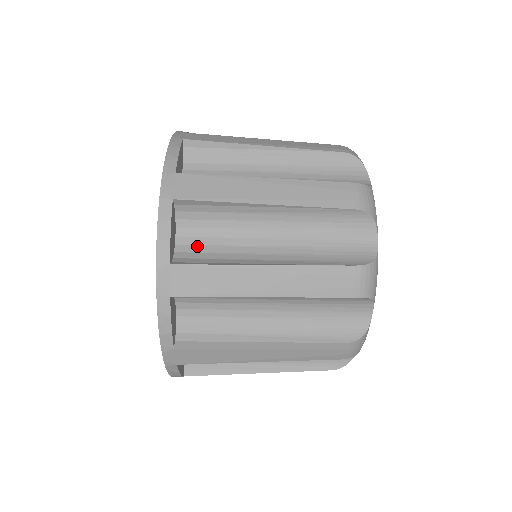
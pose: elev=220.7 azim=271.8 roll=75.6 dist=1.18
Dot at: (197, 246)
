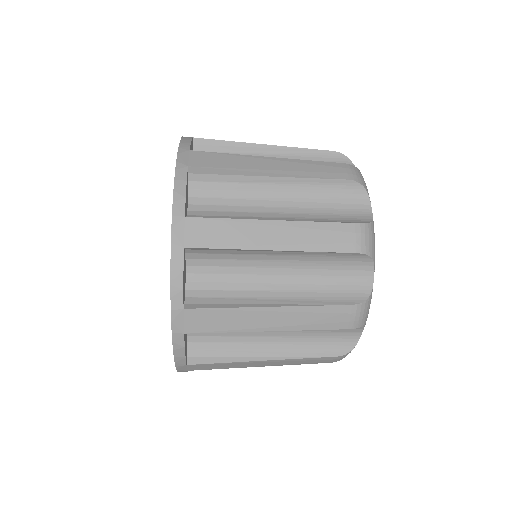
Dot at: (206, 337)
